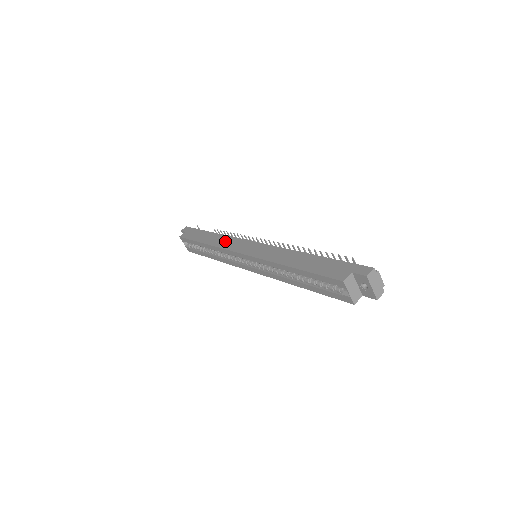
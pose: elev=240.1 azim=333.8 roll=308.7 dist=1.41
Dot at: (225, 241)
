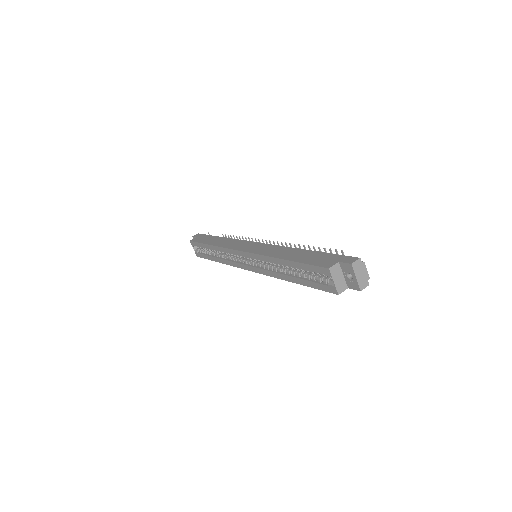
Dot at: (230, 242)
